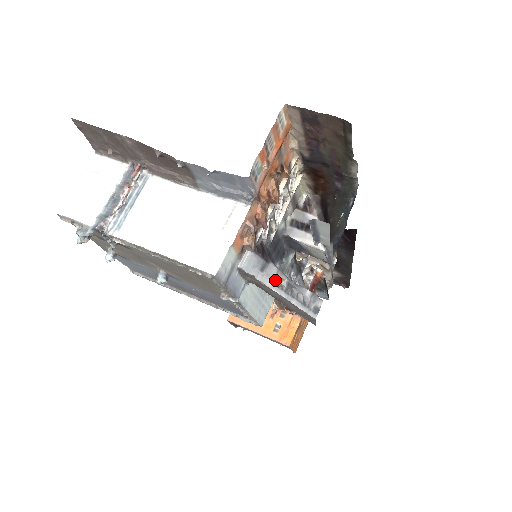
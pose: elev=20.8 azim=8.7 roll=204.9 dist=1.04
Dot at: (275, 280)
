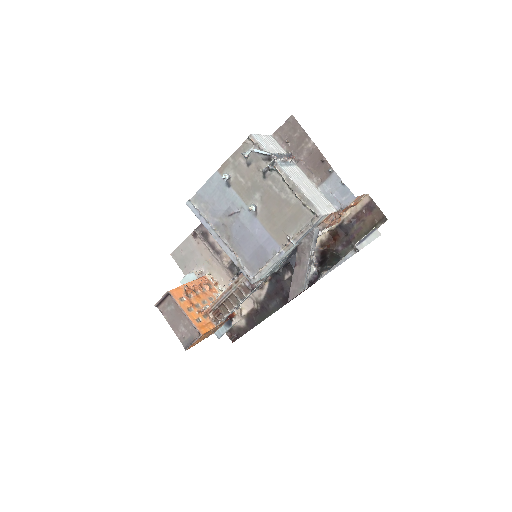
Dot at: (311, 253)
